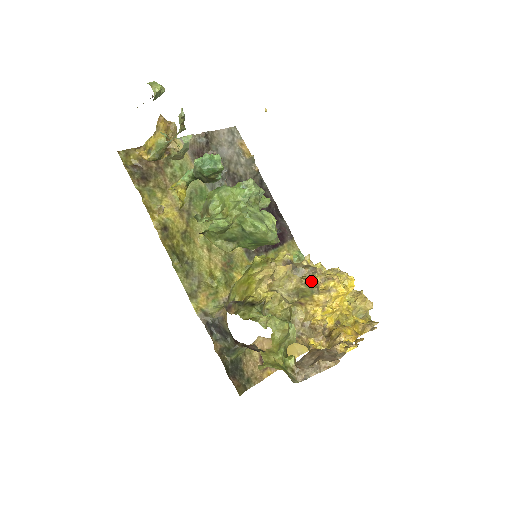
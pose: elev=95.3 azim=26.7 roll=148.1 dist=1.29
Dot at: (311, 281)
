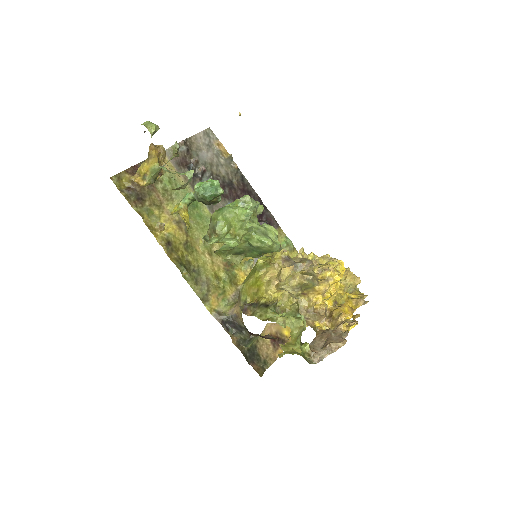
Dot at: (312, 276)
